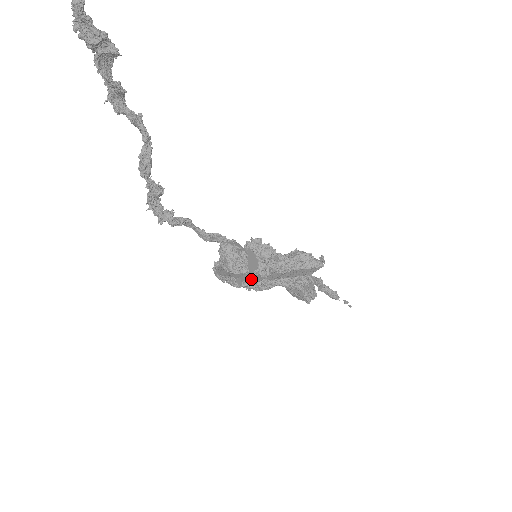
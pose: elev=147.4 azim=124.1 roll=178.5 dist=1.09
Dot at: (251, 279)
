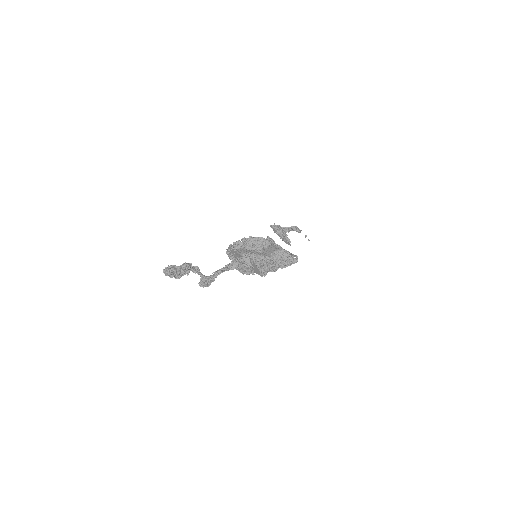
Dot at: occluded
